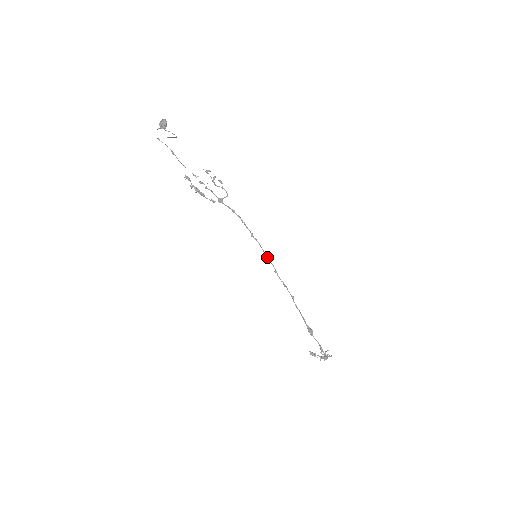
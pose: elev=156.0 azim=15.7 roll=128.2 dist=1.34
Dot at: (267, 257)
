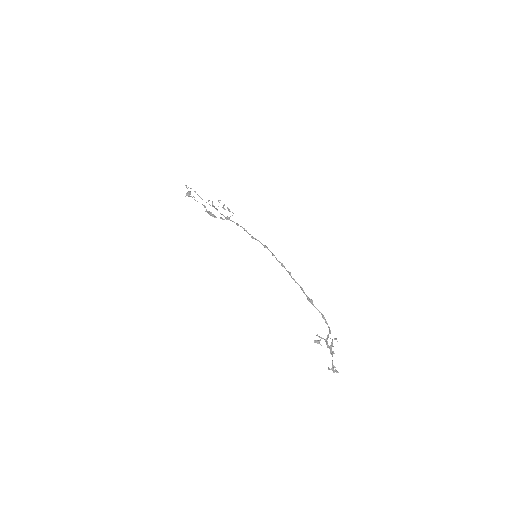
Dot at: (265, 246)
